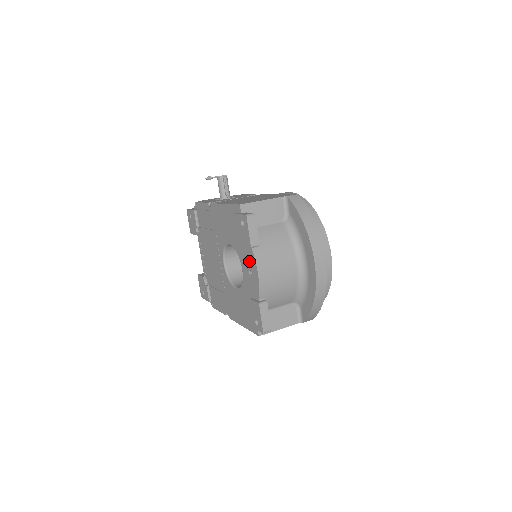
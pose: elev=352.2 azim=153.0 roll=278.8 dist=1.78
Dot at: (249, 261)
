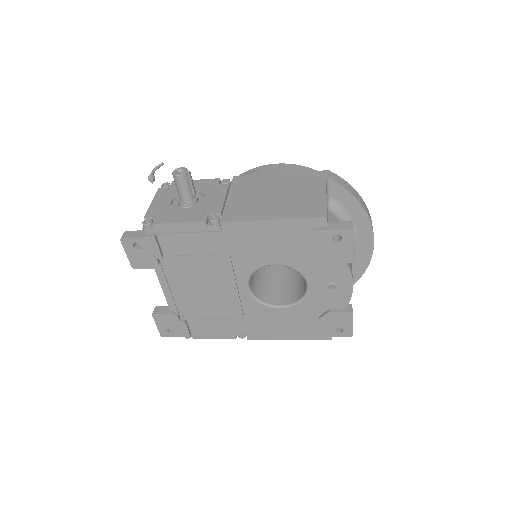
Dot at: (333, 275)
